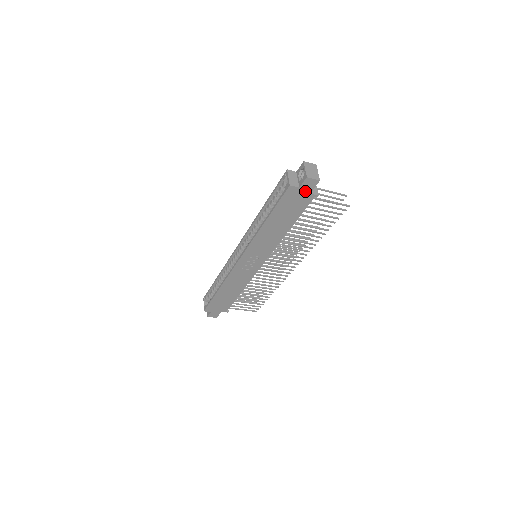
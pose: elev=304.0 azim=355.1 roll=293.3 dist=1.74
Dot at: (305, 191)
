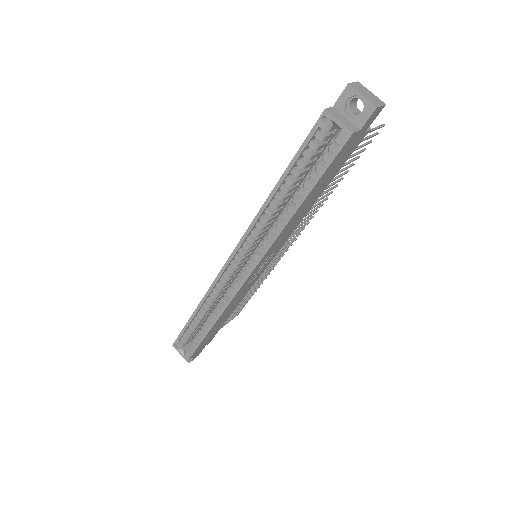
Dot at: (362, 131)
